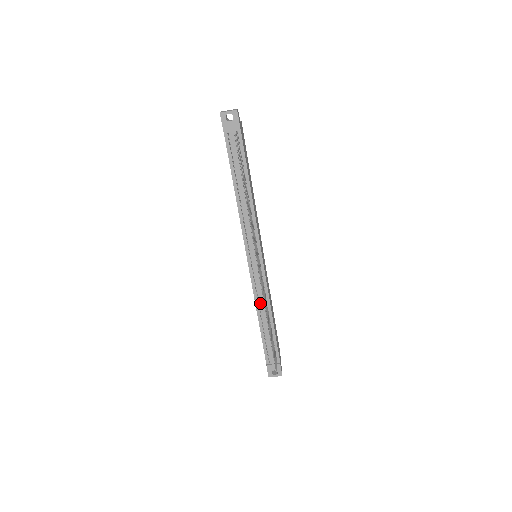
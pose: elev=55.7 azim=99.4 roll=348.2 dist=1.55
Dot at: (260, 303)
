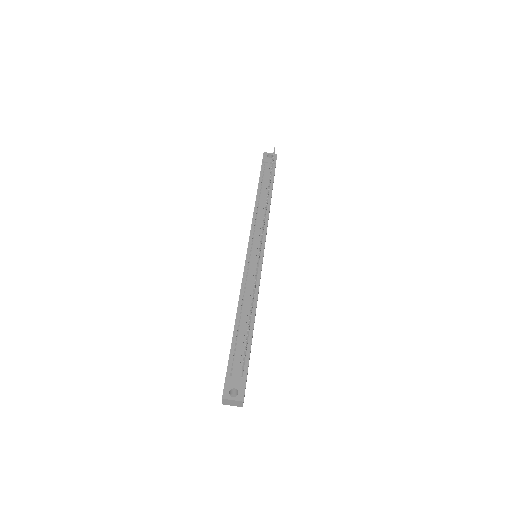
Dot at: (246, 294)
